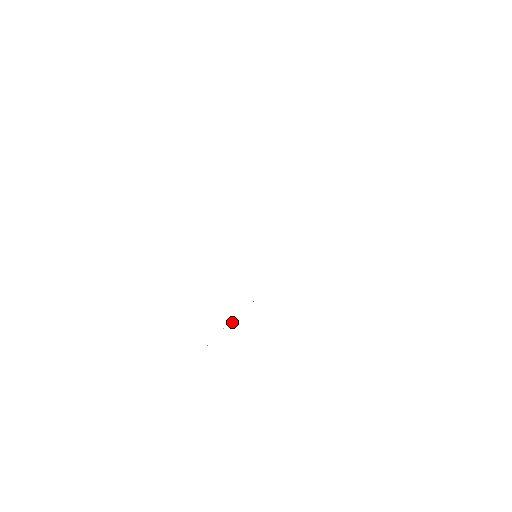
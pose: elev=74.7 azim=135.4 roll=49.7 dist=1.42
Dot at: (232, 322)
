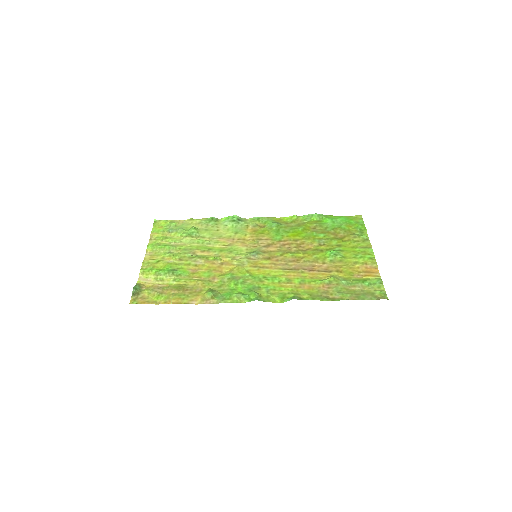
Dot at: (188, 220)
